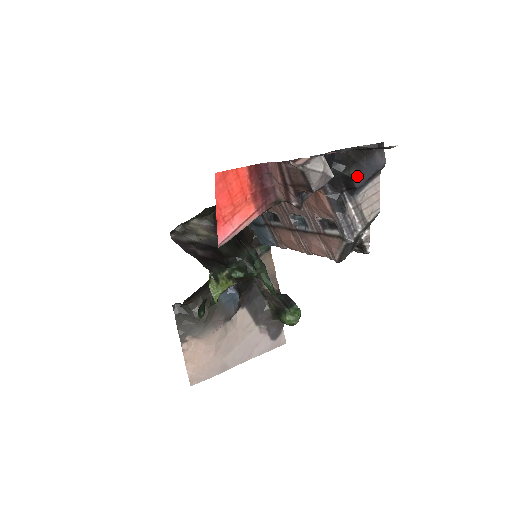
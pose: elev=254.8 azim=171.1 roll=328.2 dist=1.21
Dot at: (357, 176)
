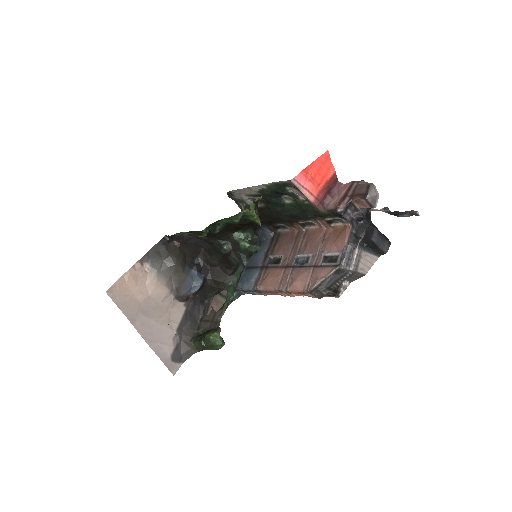
Dot at: (376, 234)
